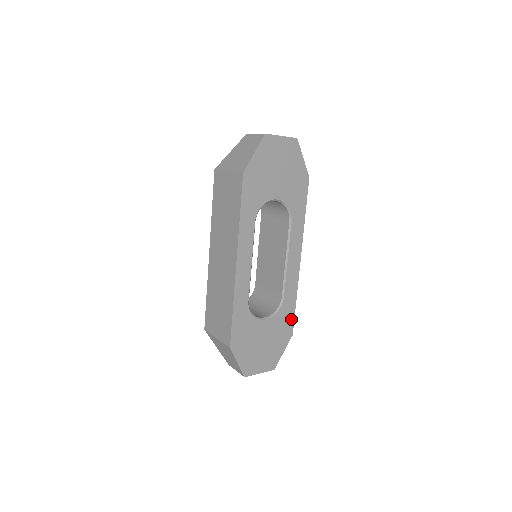
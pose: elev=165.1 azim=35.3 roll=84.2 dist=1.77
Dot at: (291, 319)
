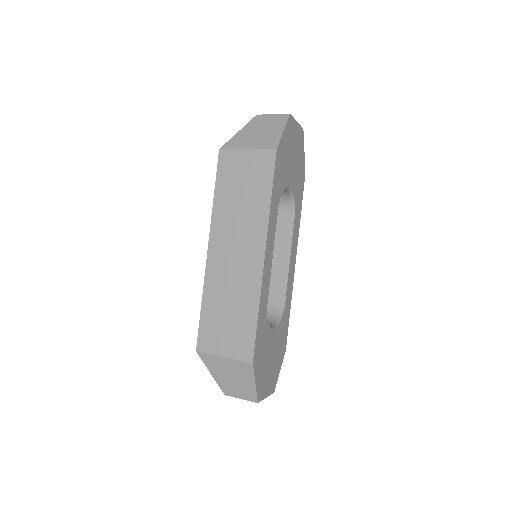
Dot at: (286, 330)
